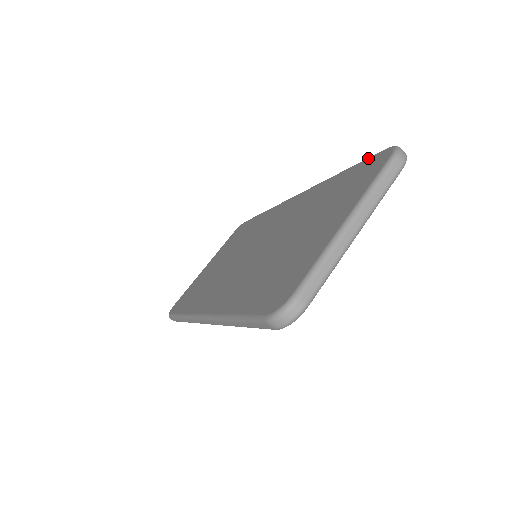
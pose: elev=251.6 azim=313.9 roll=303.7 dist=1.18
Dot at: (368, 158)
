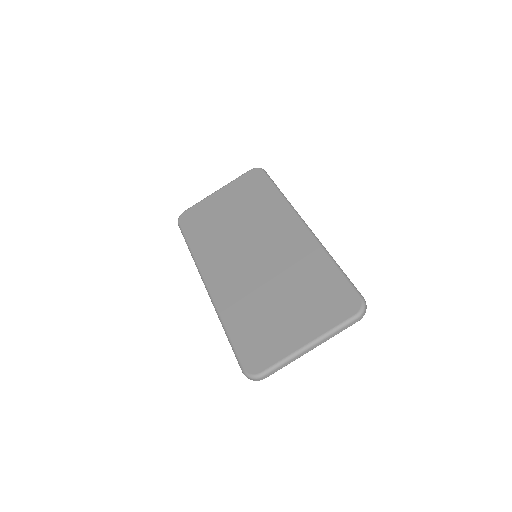
Dot at: (350, 285)
